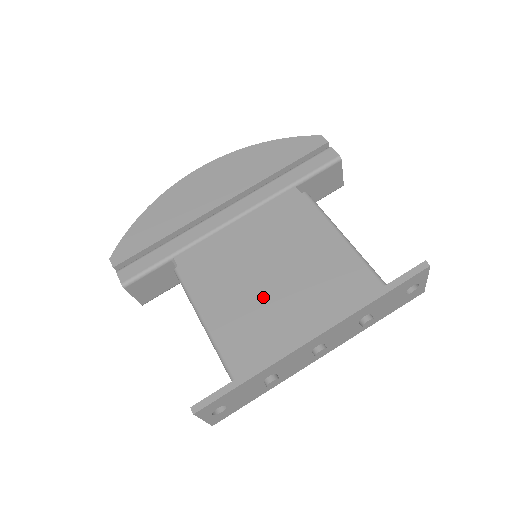
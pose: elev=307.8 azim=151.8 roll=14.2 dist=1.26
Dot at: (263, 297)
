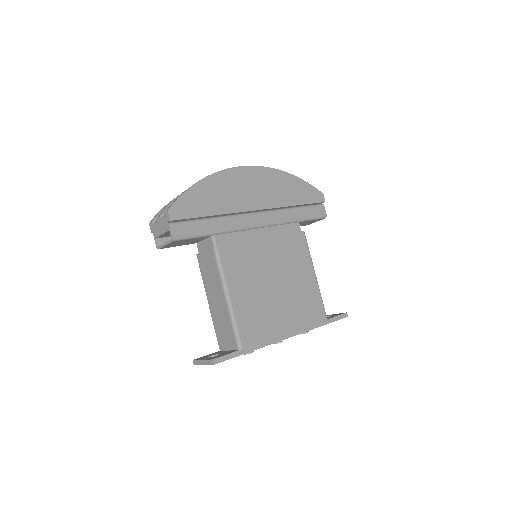
Dot at: (268, 298)
